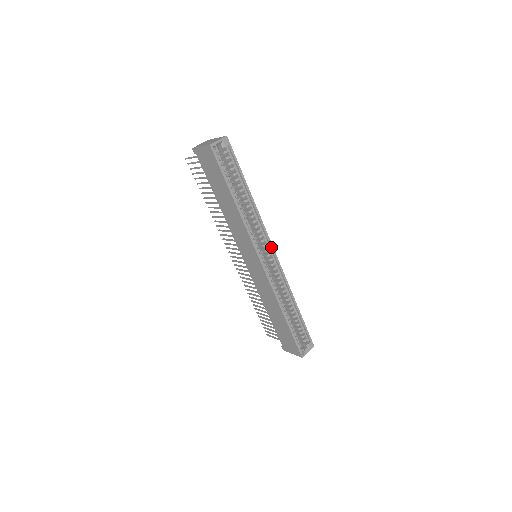
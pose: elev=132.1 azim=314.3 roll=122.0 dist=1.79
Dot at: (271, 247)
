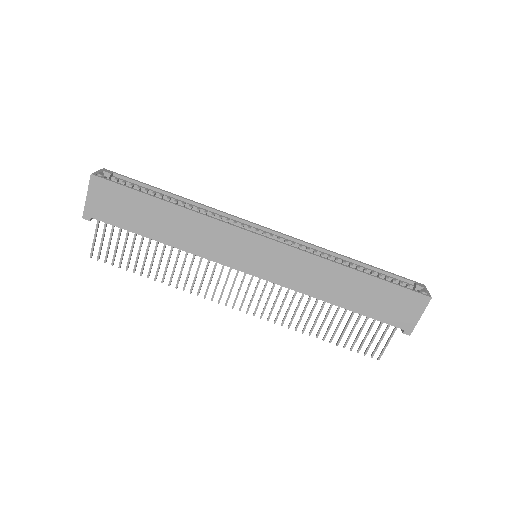
Dot at: (256, 225)
